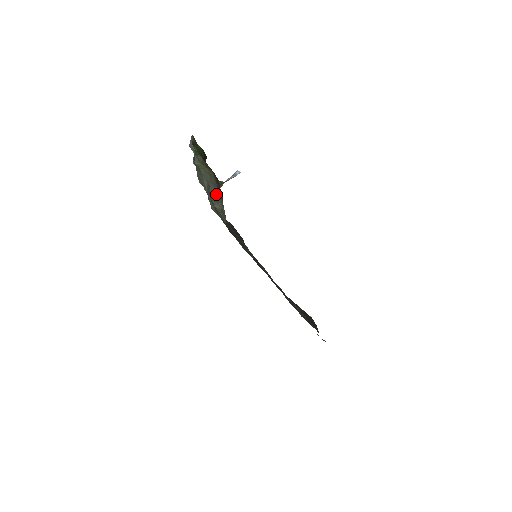
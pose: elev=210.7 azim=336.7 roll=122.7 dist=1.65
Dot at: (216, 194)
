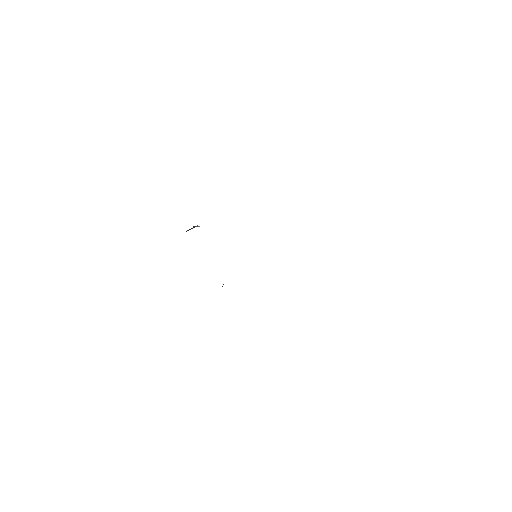
Dot at: occluded
